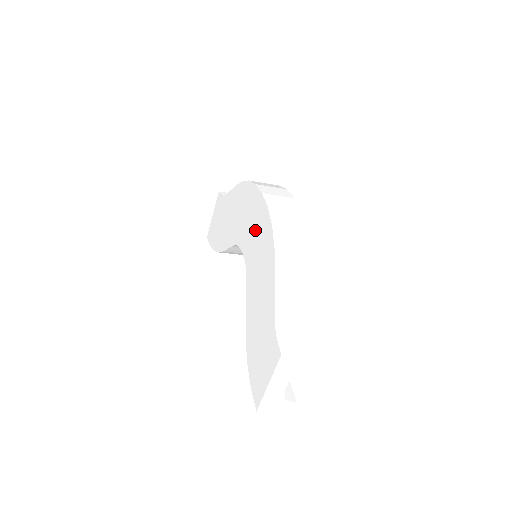
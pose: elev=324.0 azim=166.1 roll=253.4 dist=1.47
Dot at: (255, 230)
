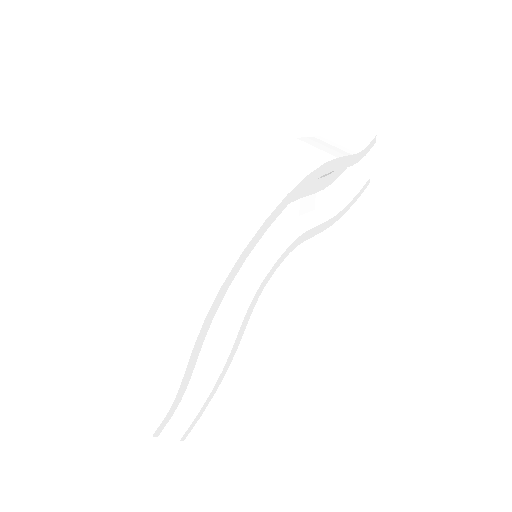
Dot at: occluded
